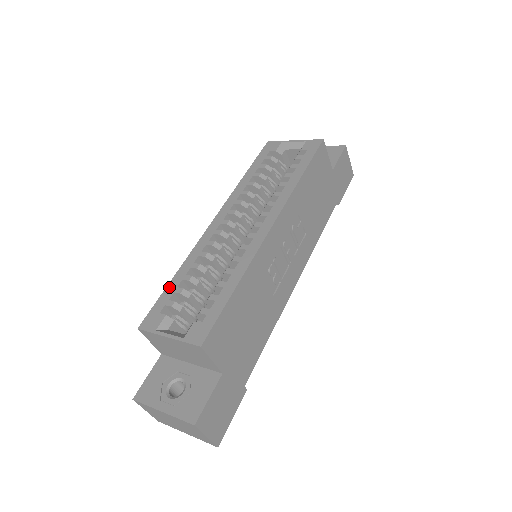
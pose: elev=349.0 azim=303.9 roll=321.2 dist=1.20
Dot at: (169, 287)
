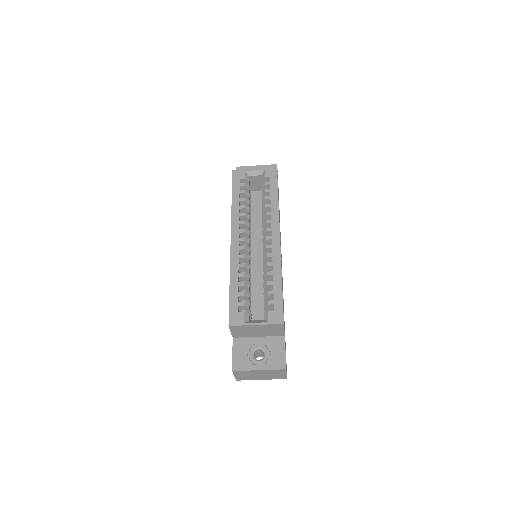
Dot at: (232, 293)
